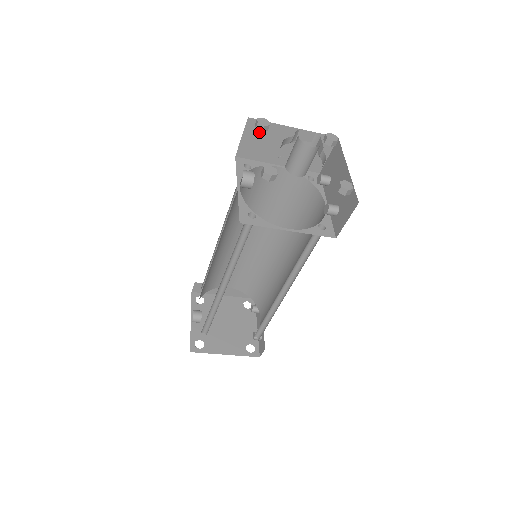
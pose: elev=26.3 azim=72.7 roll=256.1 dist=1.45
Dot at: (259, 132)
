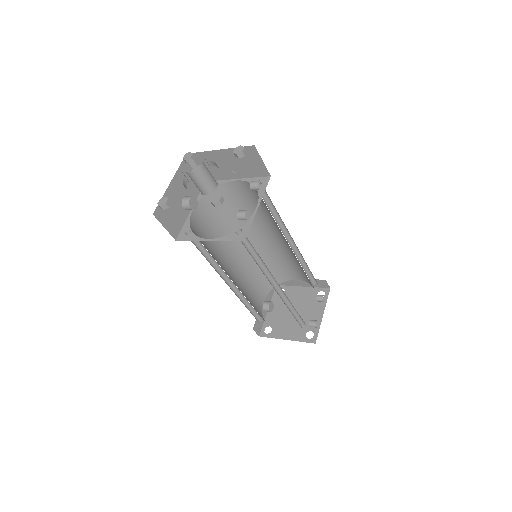
Dot at: occluded
